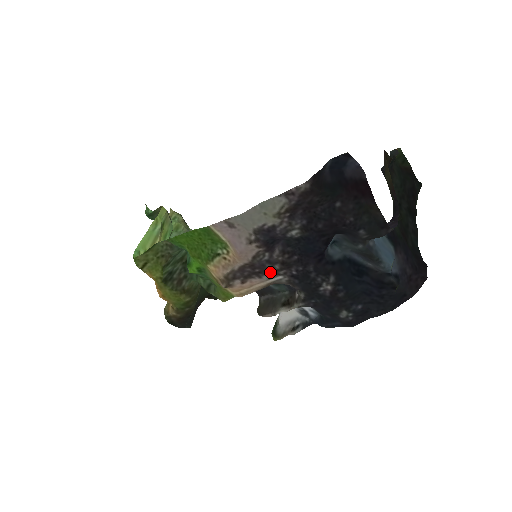
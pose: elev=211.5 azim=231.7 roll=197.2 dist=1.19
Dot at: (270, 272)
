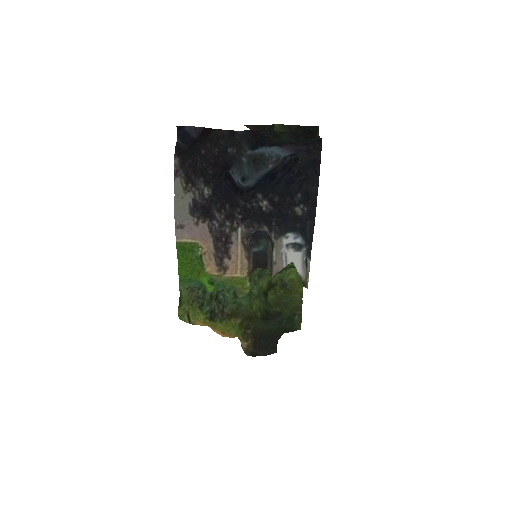
Dot at: (230, 232)
